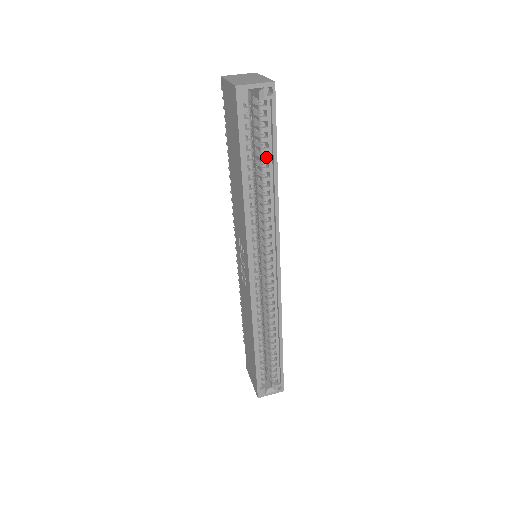
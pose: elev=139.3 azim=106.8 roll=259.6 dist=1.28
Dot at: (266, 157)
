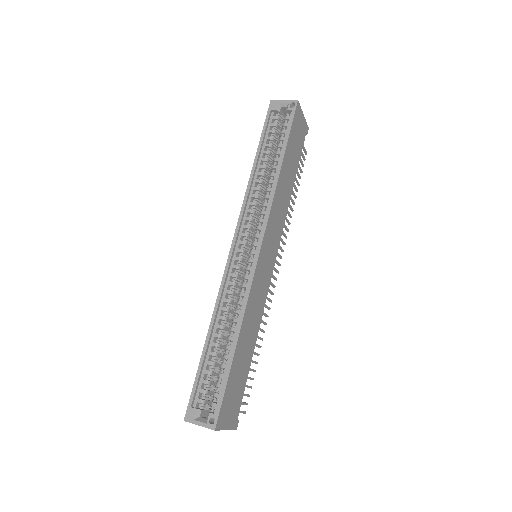
Dot at: (280, 152)
